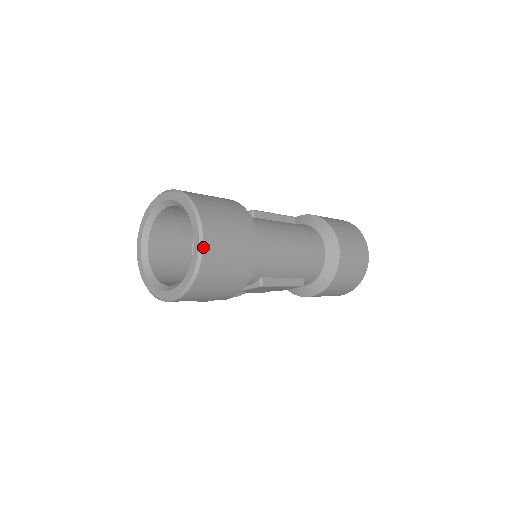
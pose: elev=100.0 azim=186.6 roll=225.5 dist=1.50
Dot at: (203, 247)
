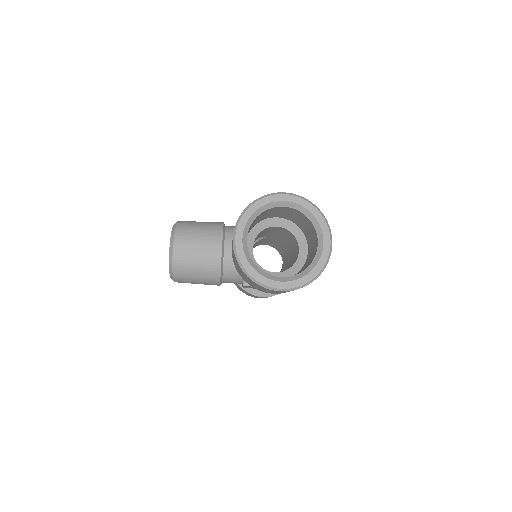
Dot at: occluded
